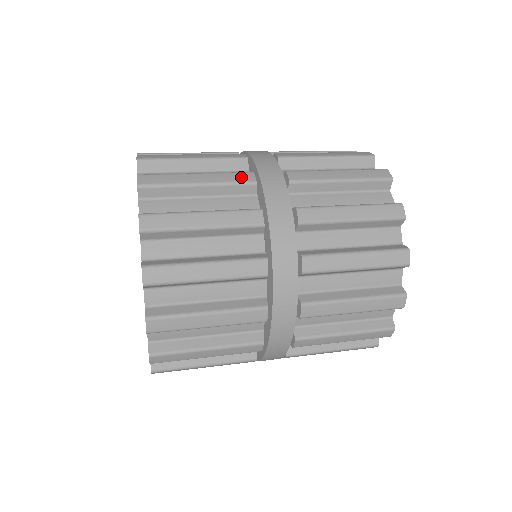
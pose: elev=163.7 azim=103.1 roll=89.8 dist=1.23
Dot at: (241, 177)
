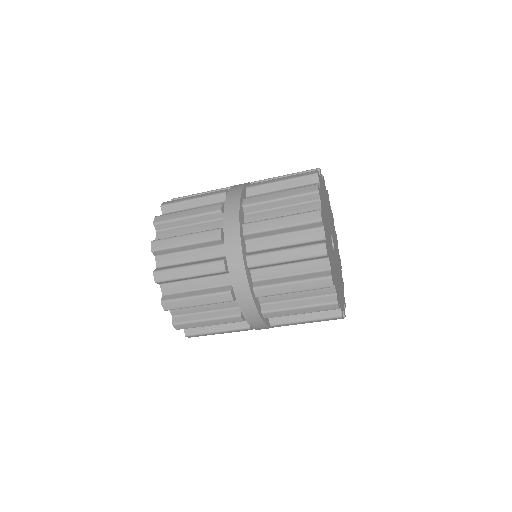
Dot at: occluded
